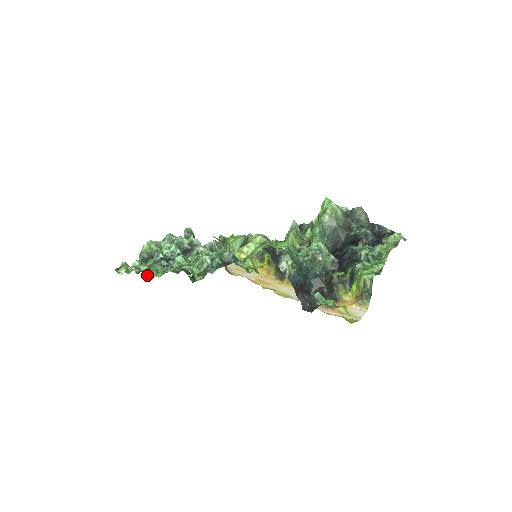
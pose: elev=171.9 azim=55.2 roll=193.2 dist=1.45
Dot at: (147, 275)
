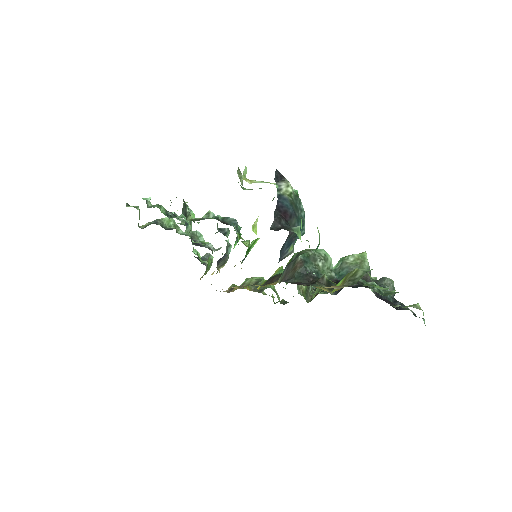
Dot at: (148, 206)
